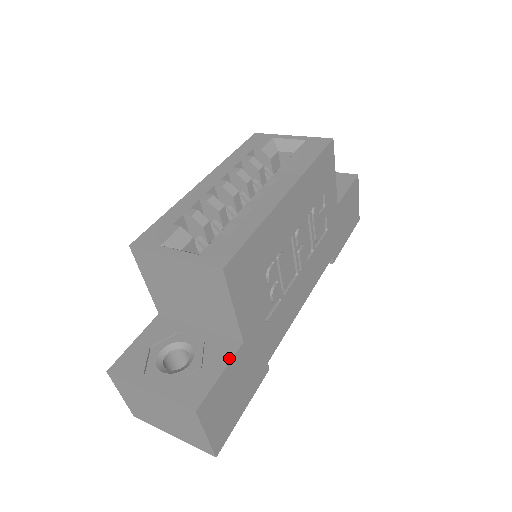
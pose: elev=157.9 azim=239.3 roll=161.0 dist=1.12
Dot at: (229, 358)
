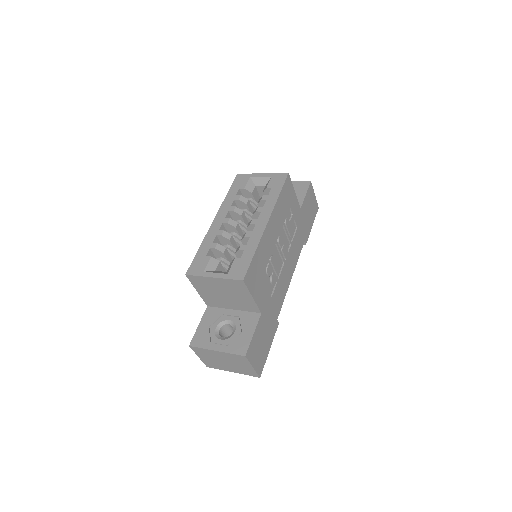
Dot at: (256, 324)
